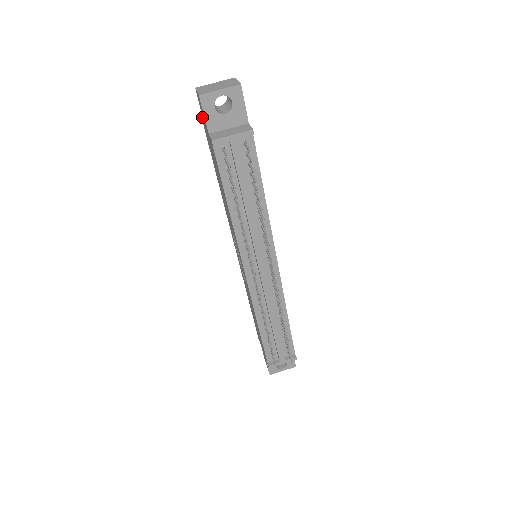
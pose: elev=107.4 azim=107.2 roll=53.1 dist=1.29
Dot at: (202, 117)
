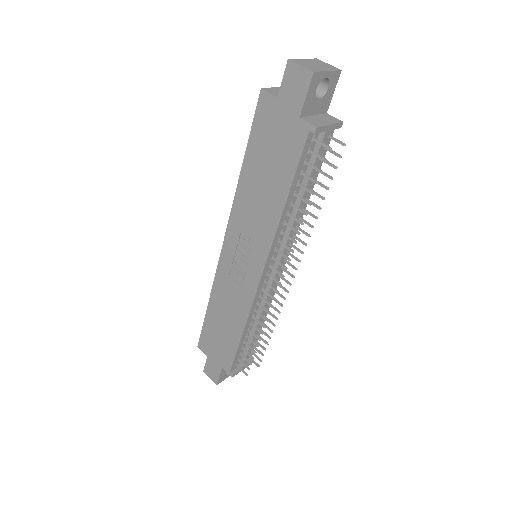
Dot at: (272, 94)
